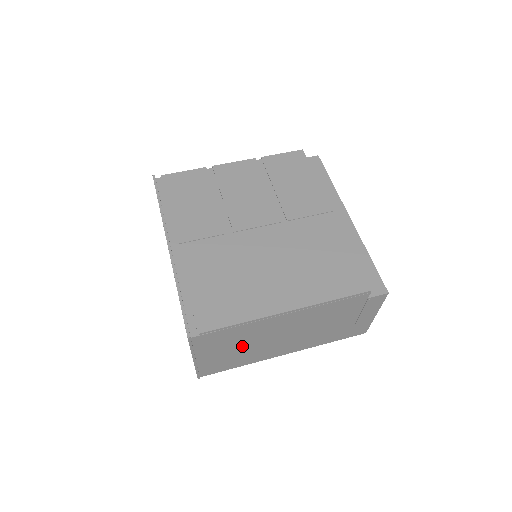
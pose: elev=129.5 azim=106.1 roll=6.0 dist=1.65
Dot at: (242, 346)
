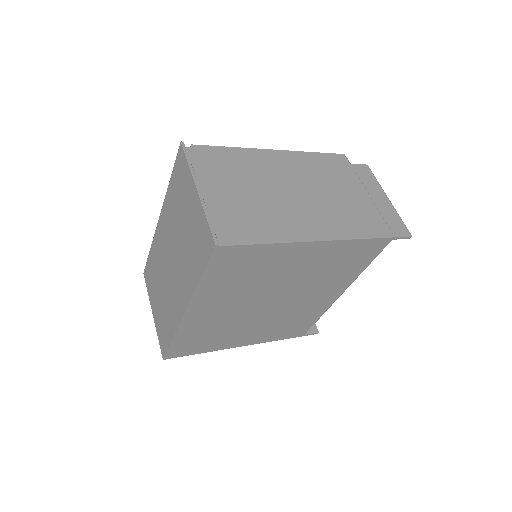
Dot at: (252, 191)
